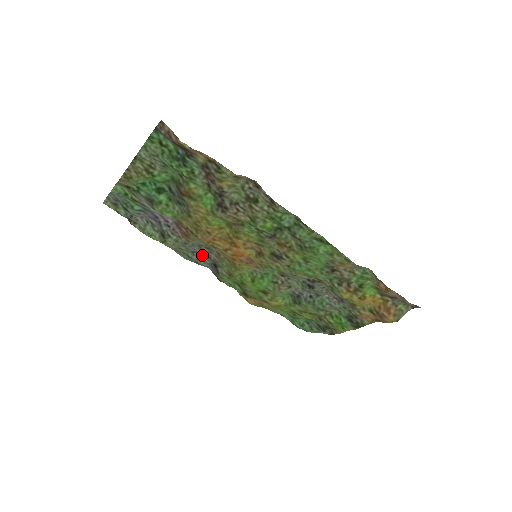
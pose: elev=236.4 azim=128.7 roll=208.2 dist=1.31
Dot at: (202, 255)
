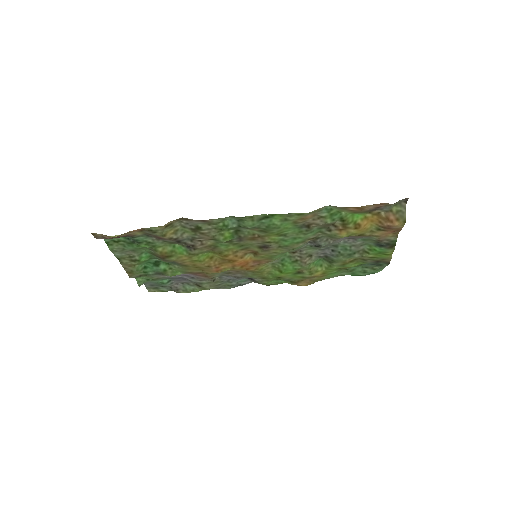
Dot at: (235, 279)
